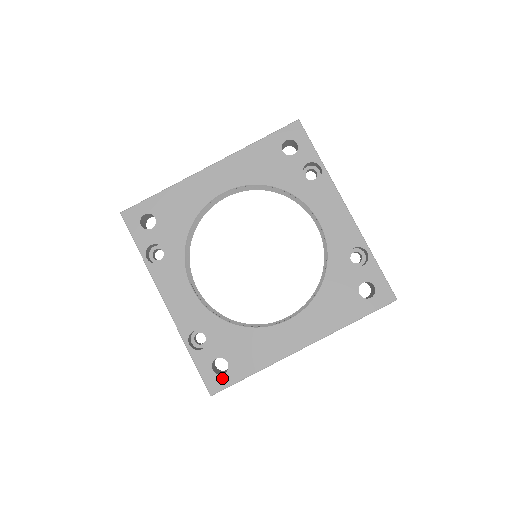
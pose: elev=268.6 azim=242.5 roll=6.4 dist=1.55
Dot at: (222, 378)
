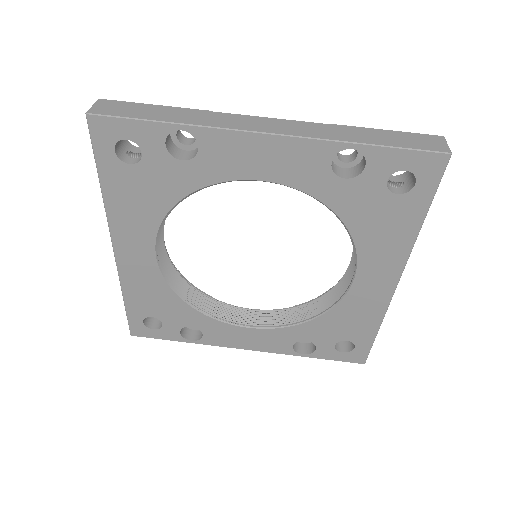
Dot at: (357, 351)
